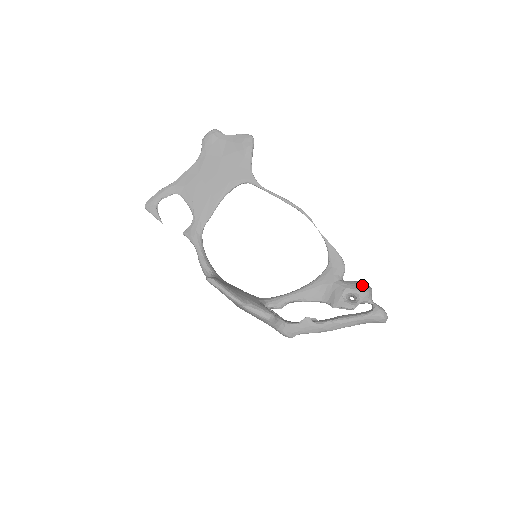
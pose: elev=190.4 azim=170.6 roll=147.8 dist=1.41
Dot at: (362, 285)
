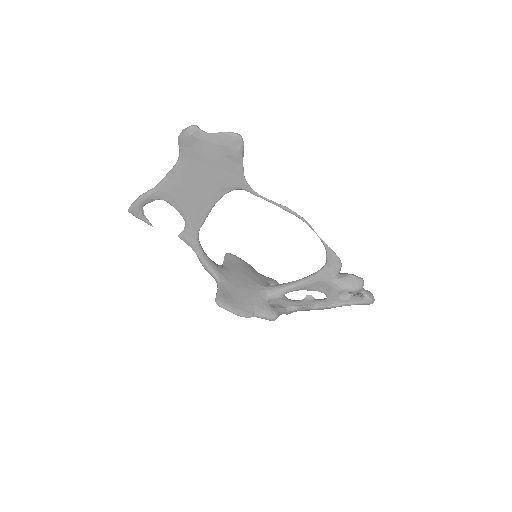
Dot at: (356, 283)
